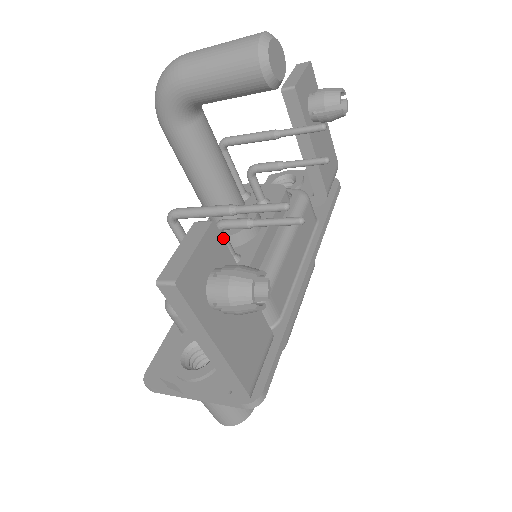
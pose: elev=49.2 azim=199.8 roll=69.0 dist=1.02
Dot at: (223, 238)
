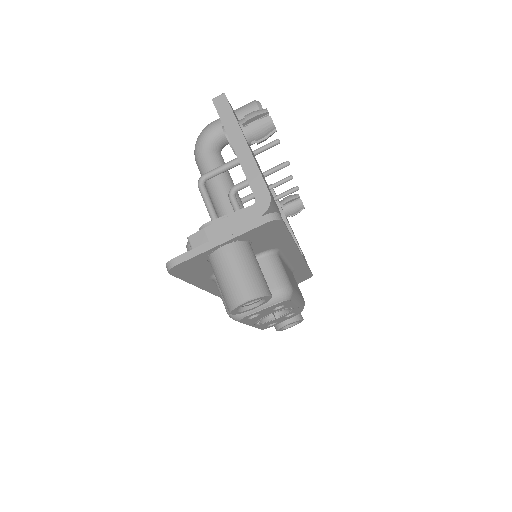
Dot at: occluded
